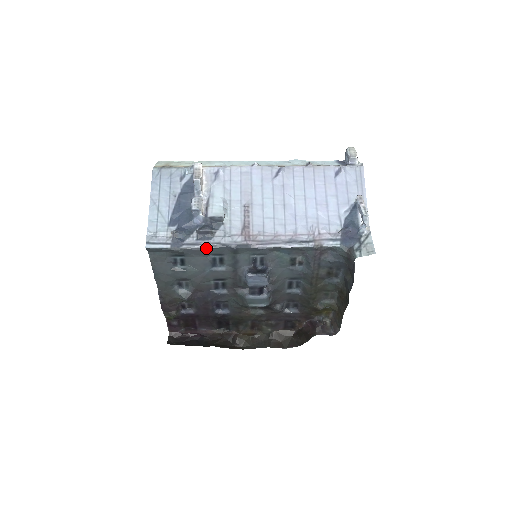
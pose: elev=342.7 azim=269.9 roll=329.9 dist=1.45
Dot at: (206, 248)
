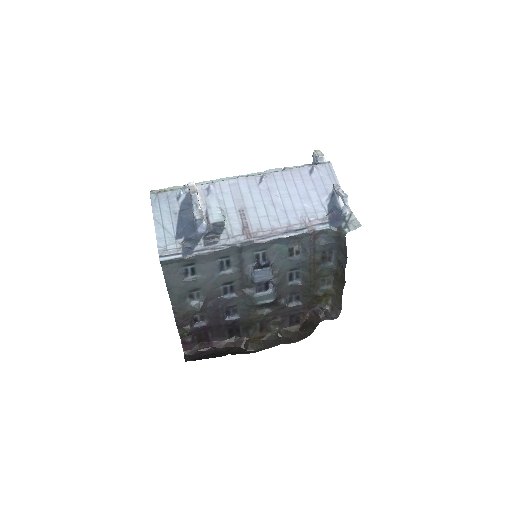
Dot at: (214, 251)
